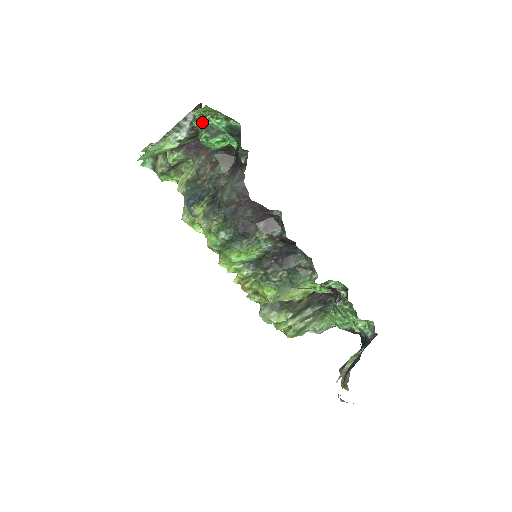
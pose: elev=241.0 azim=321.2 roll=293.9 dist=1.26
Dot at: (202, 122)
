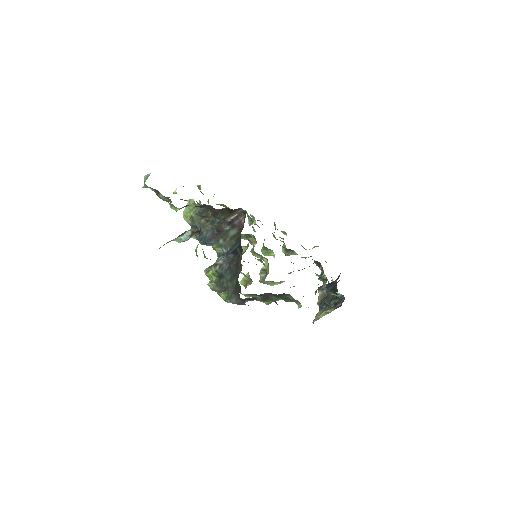
Dot at: occluded
